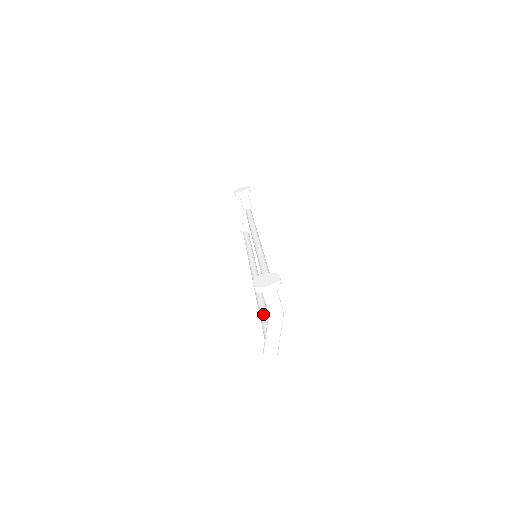
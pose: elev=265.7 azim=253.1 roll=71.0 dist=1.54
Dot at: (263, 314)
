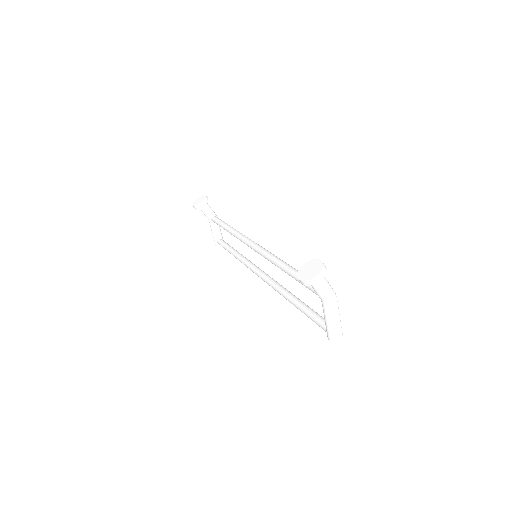
Dot at: (302, 306)
